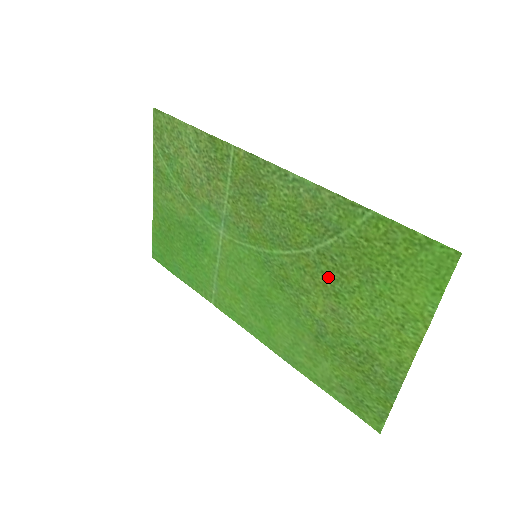
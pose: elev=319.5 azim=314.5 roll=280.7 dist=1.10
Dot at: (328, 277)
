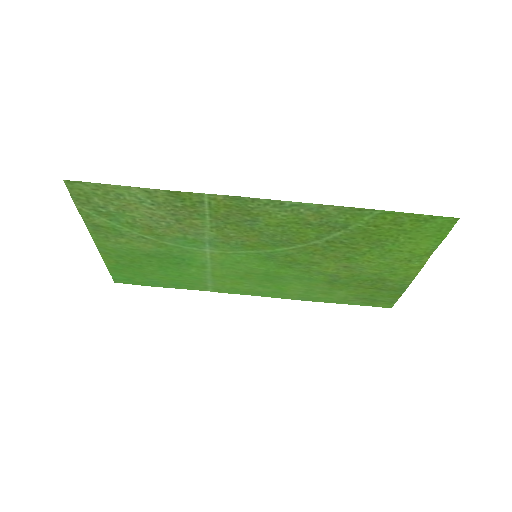
Dot at: (338, 252)
